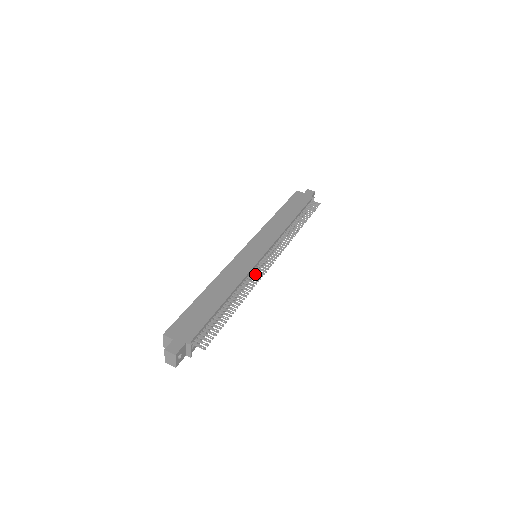
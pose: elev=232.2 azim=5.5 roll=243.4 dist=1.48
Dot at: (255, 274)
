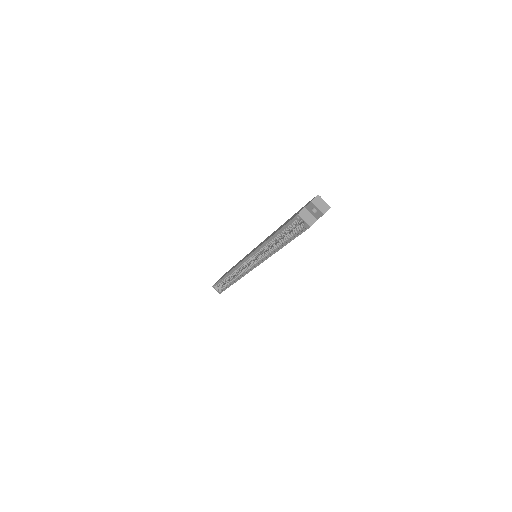
Dot at: occluded
